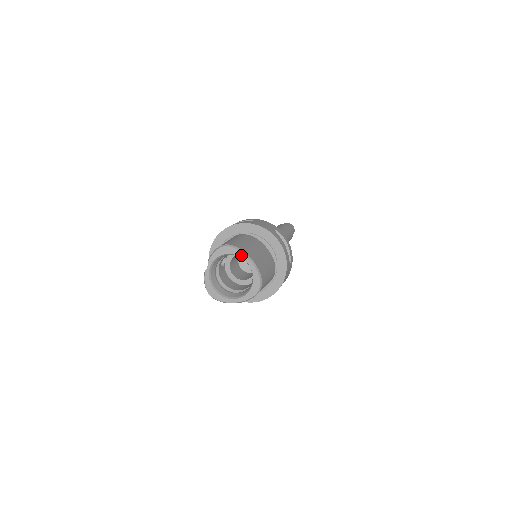
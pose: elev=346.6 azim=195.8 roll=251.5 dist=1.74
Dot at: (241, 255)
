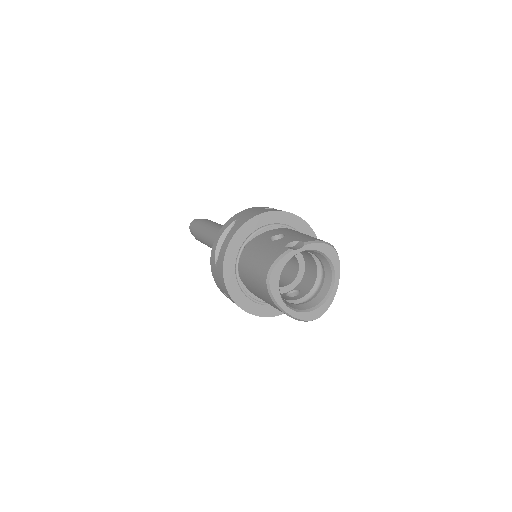
Dot at: (337, 272)
